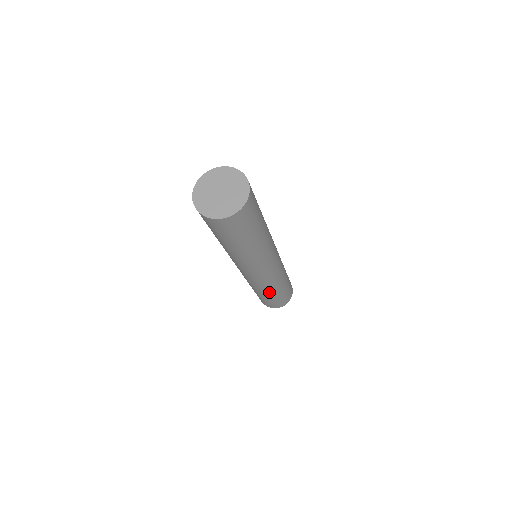
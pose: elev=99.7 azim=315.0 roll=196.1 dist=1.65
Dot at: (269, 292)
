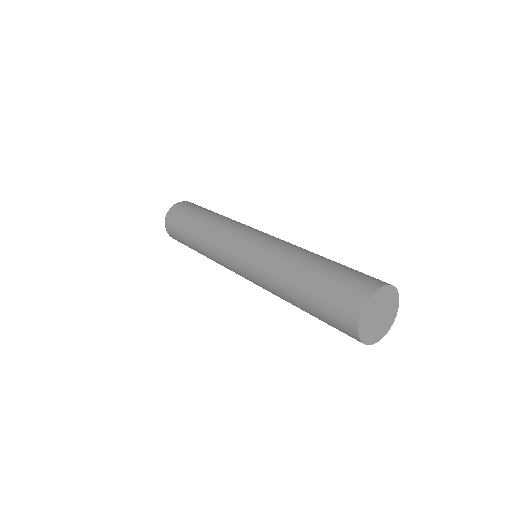
Dot at: occluded
